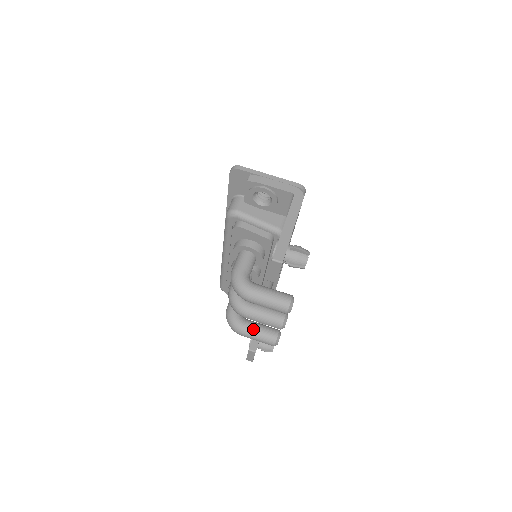
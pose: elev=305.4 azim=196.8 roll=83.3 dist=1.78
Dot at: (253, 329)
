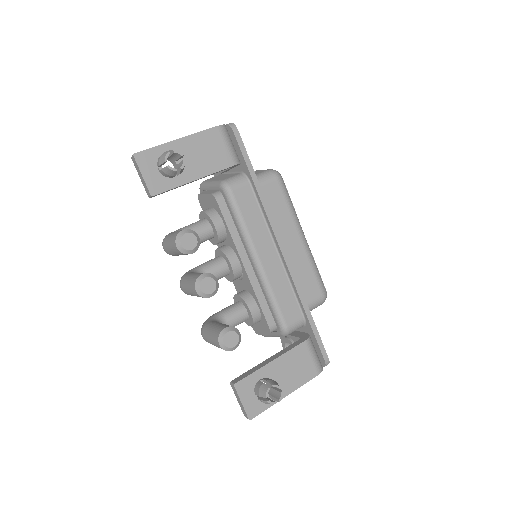
Dot at: (210, 326)
